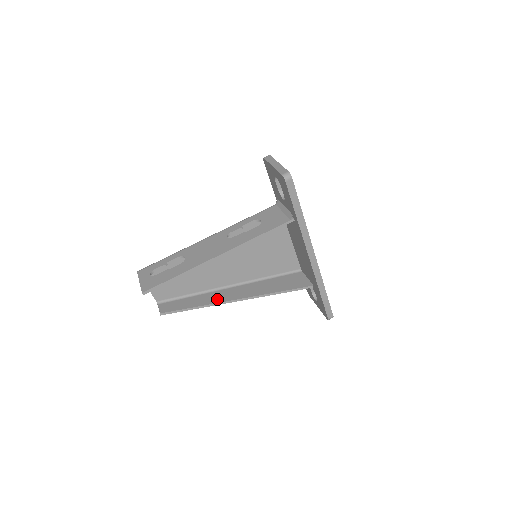
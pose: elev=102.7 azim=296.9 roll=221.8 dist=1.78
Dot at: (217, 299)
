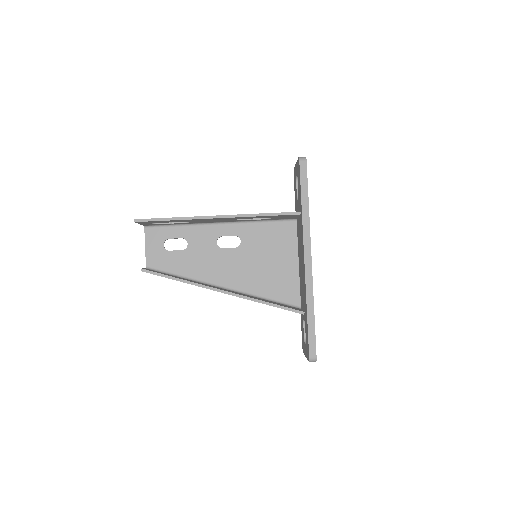
Dot at: occluded
